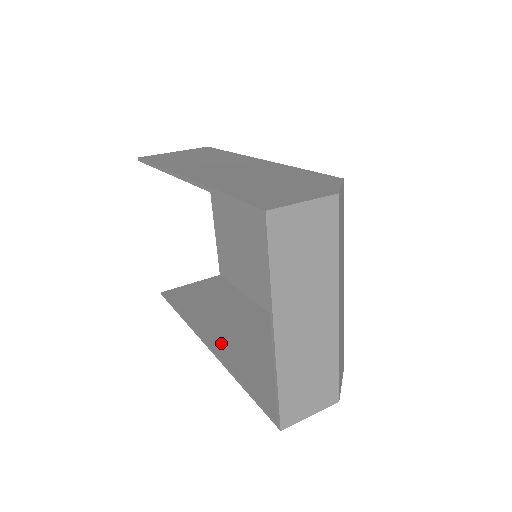
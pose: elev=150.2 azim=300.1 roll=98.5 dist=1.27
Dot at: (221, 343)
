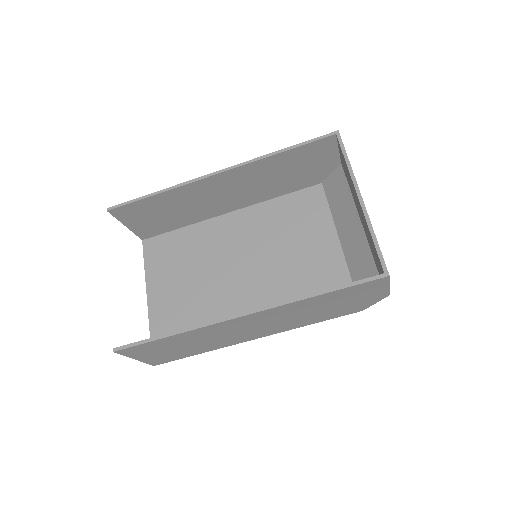
Dot at: occluded
